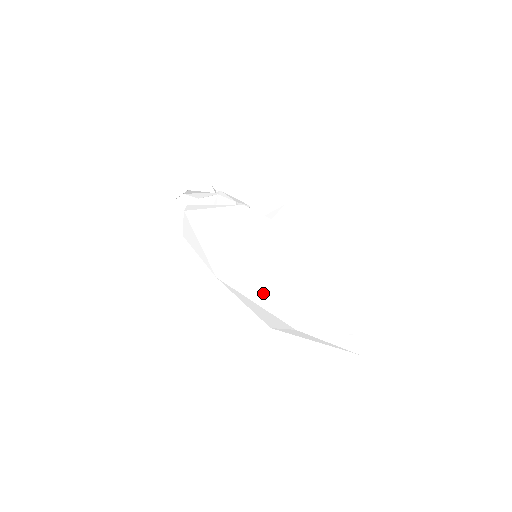
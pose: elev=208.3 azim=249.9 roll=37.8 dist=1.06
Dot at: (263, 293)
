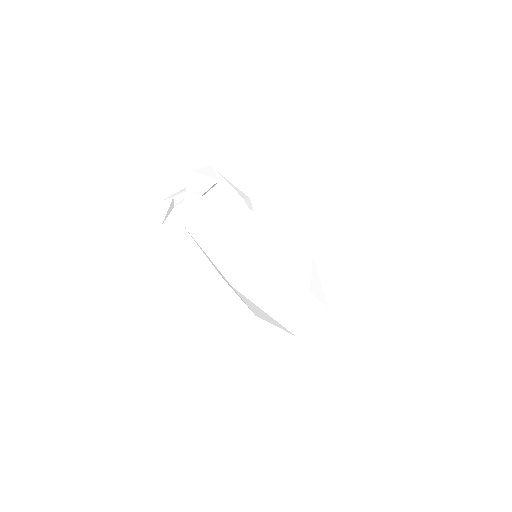
Dot at: (276, 307)
